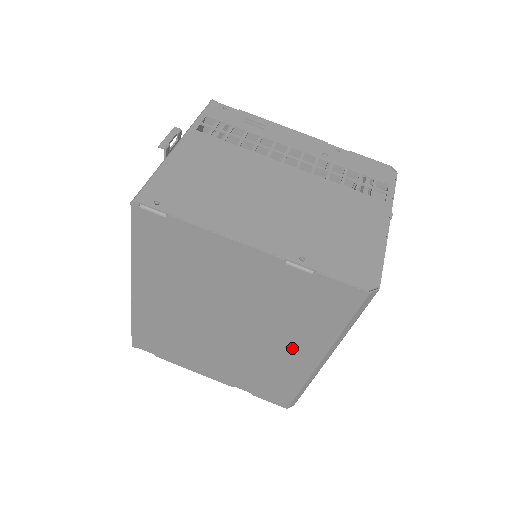
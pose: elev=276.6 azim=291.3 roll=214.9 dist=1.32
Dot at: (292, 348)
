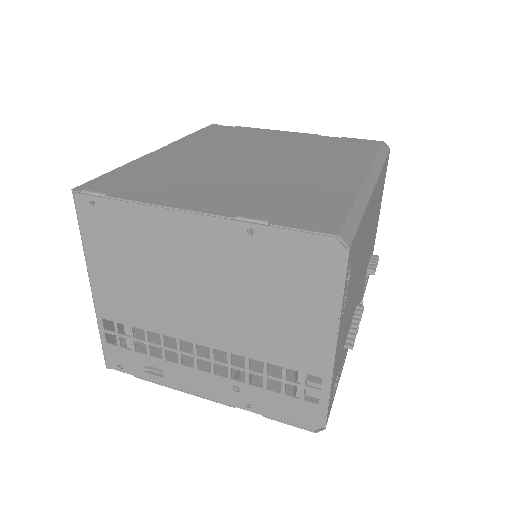
Dot at: (333, 169)
